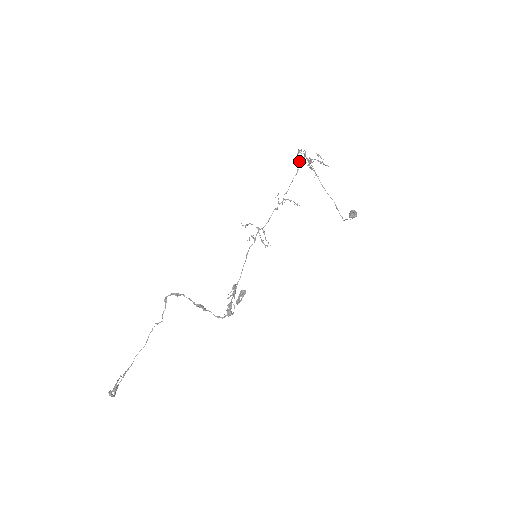
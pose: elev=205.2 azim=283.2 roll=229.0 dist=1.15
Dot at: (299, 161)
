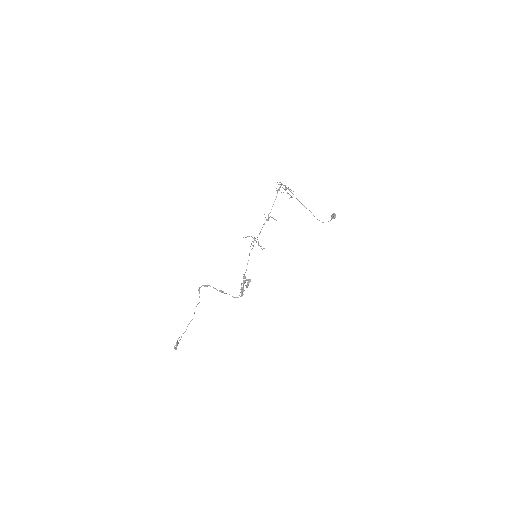
Dot at: (277, 190)
